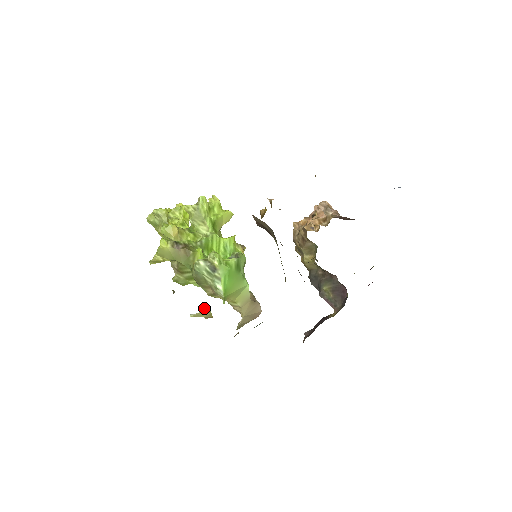
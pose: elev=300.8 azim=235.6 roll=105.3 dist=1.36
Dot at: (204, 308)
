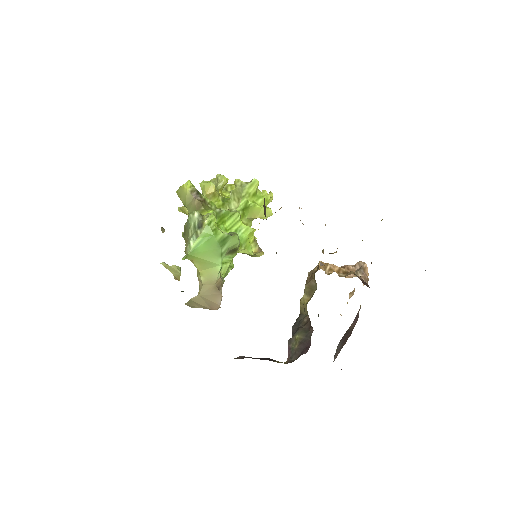
Dot at: (178, 266)
